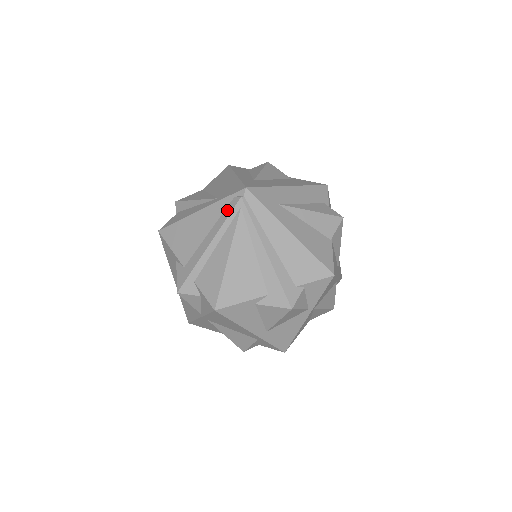
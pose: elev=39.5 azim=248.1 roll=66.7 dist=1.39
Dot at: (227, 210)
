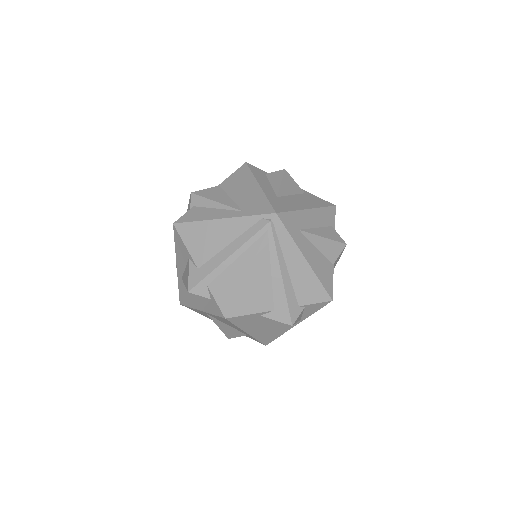
Dot at: (253, 229)
